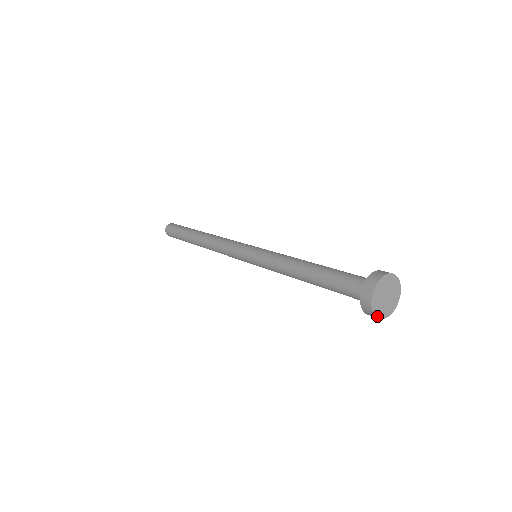
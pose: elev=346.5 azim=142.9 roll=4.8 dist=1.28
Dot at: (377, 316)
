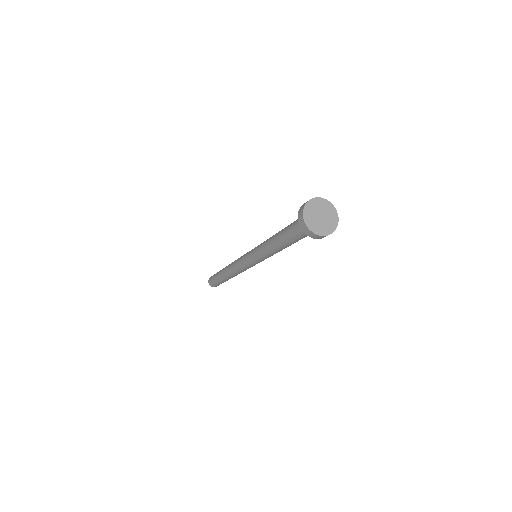
Dot at: (313, 231)
